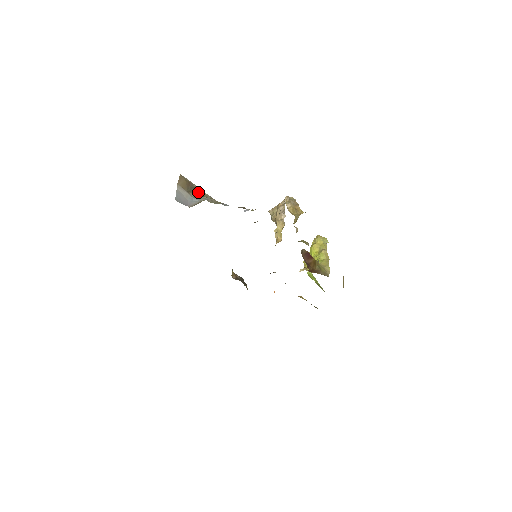
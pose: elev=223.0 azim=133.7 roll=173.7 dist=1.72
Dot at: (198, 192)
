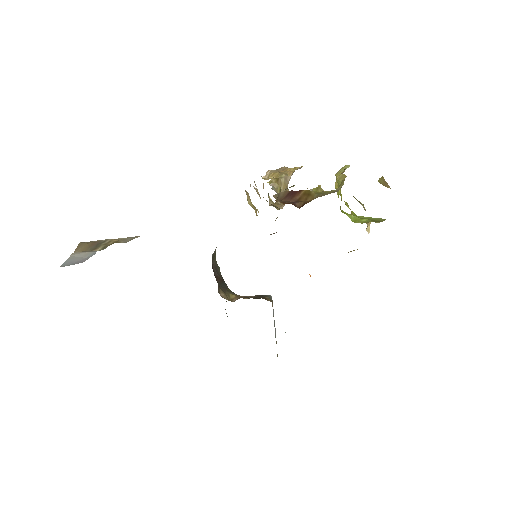
Dot at: (108, 243)
